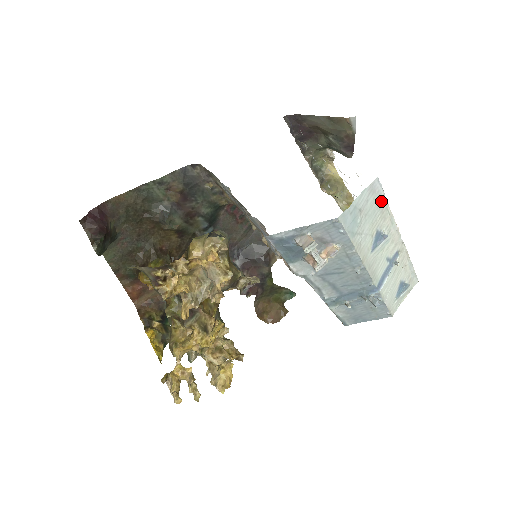
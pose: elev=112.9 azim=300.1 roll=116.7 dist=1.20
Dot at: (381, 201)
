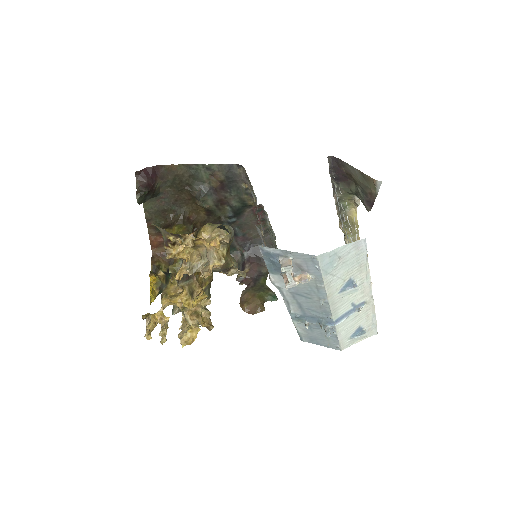
Dot at: (362, 257)
